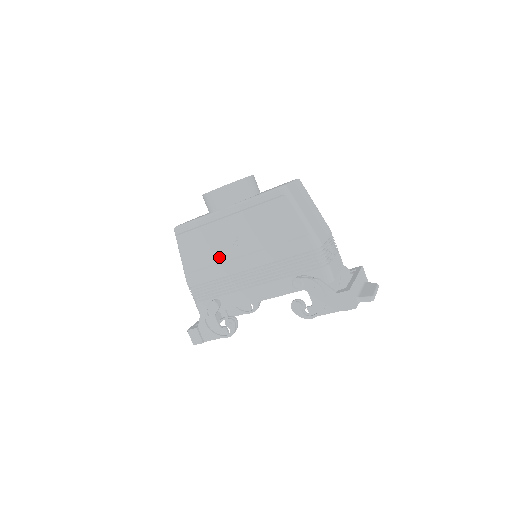
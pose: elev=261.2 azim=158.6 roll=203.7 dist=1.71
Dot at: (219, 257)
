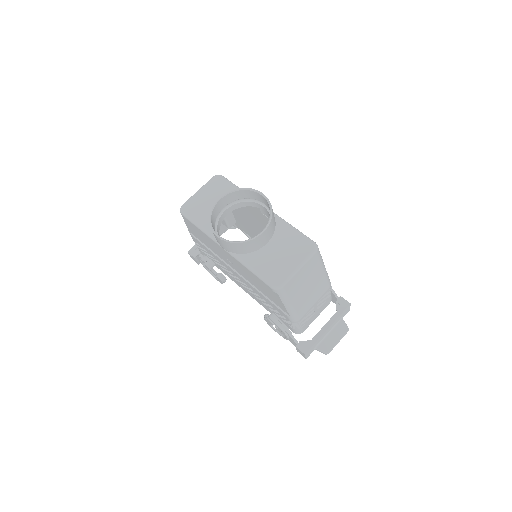
Dot at: (217, 253)
